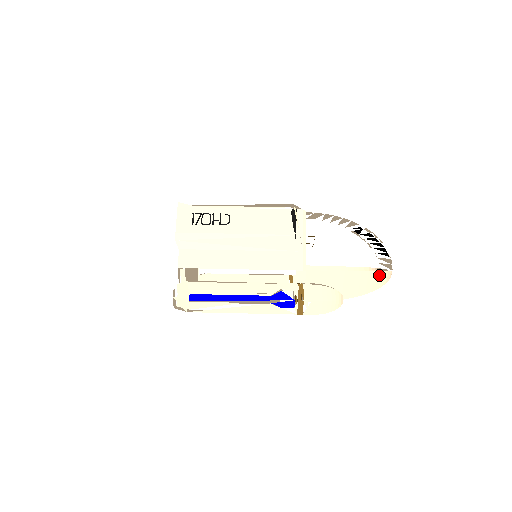
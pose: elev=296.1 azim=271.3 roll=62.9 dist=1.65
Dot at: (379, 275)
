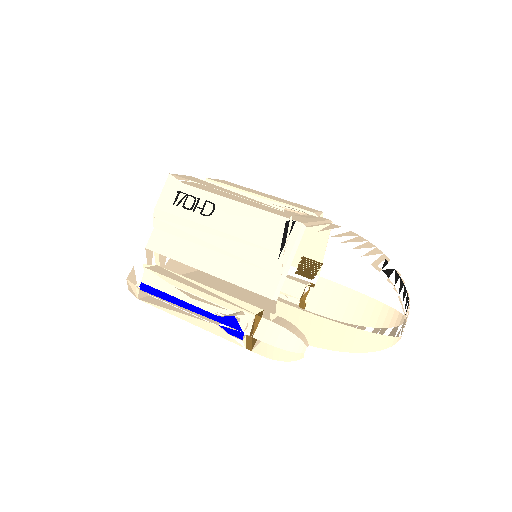
Dot at: (374, 337)
